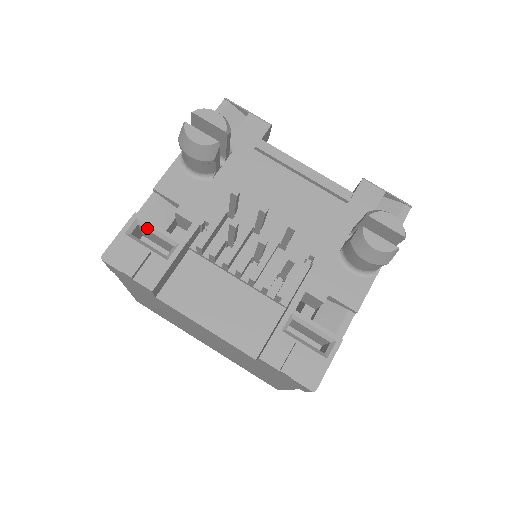
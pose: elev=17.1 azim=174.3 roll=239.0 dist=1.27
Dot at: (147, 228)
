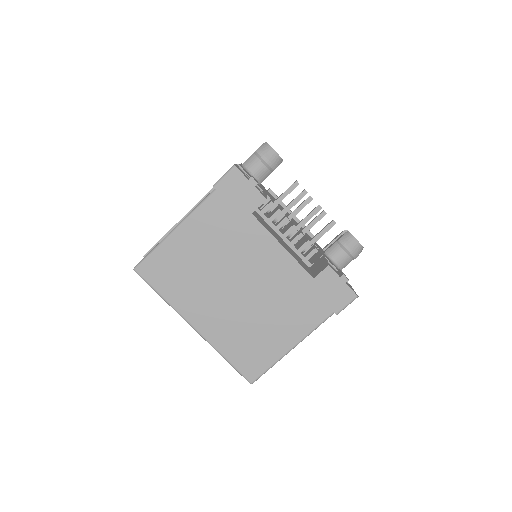
Dot at: occluded
